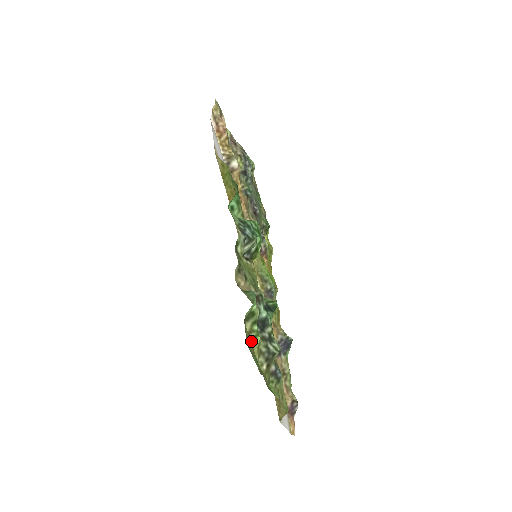
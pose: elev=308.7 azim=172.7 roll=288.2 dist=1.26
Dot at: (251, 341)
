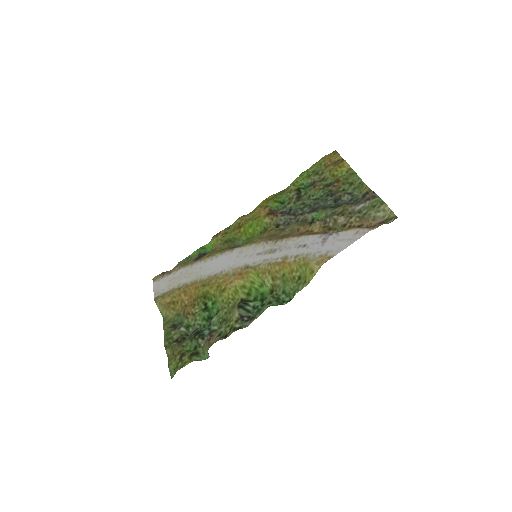
Dot at: (183, 353)
